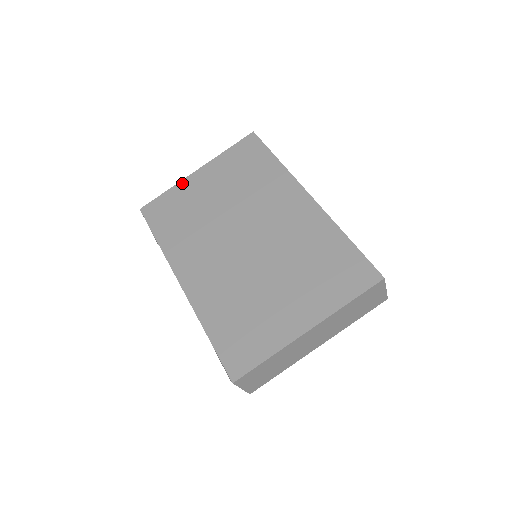
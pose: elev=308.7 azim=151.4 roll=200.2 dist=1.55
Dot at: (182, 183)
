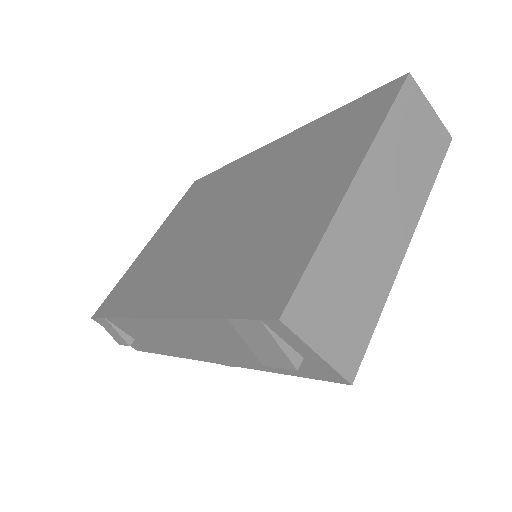
Dot at: (134, 262)
